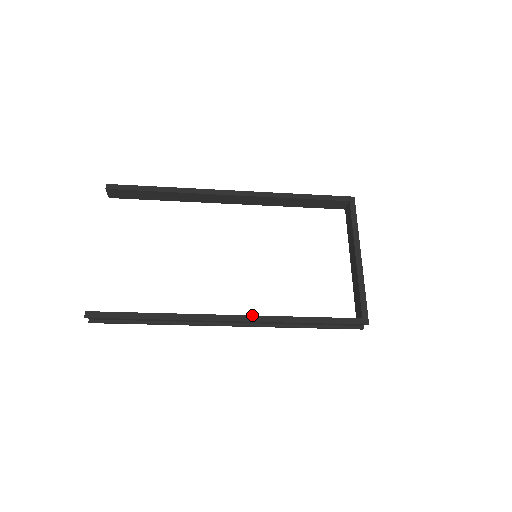
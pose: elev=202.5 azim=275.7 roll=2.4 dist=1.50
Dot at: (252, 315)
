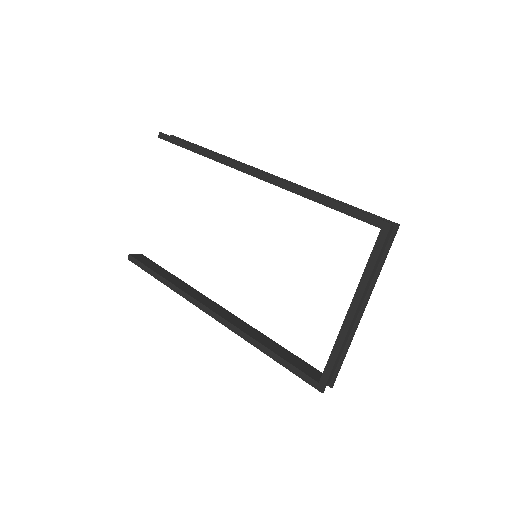
Dot at: (225, 319)
